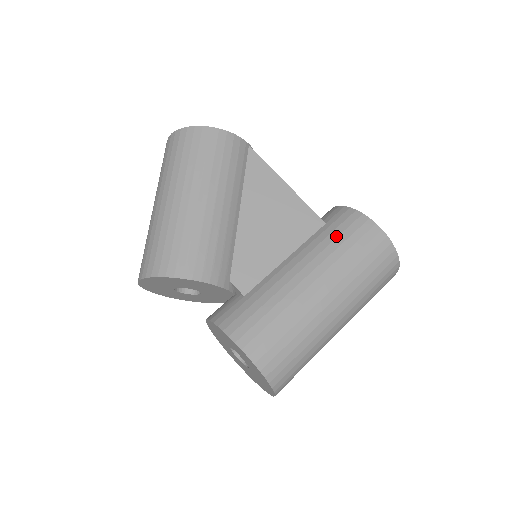
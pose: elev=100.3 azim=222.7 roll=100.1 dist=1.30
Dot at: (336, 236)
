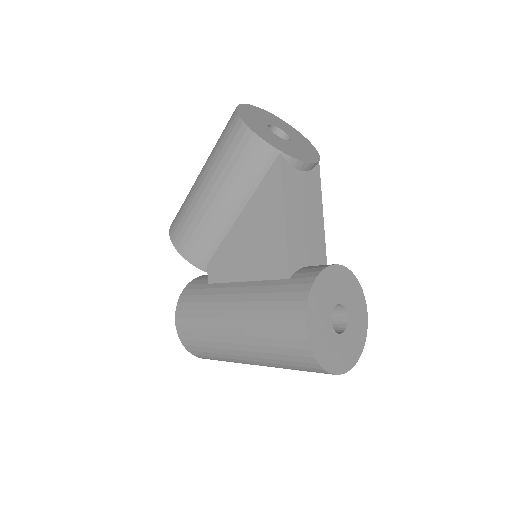
Dot at: (273, 299)
